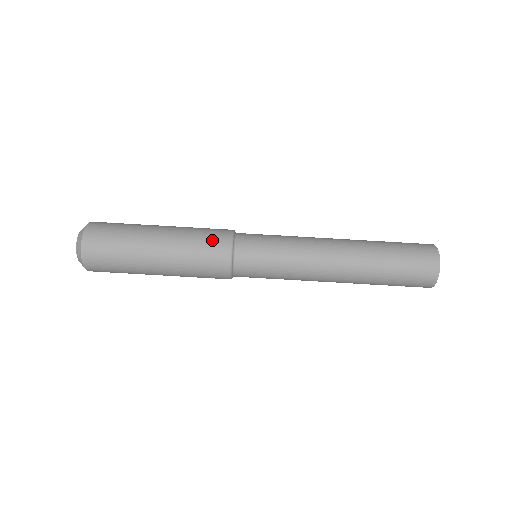
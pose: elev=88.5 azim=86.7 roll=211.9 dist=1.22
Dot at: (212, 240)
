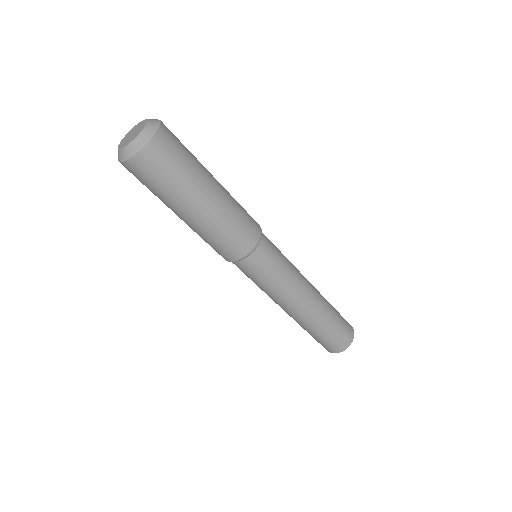
Dot at: (242, 237)
